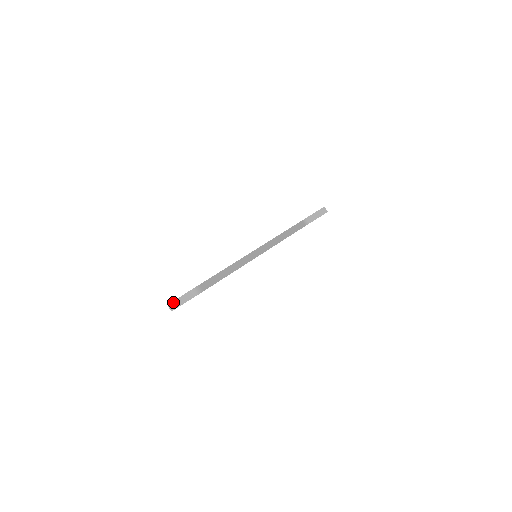
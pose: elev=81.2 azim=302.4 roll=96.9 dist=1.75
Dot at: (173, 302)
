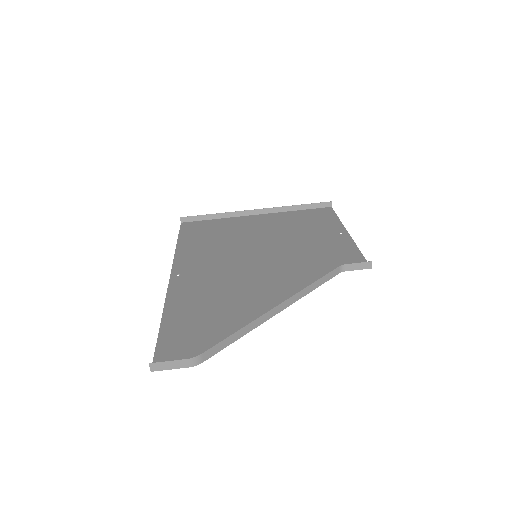
Dot at: (158, 363)
